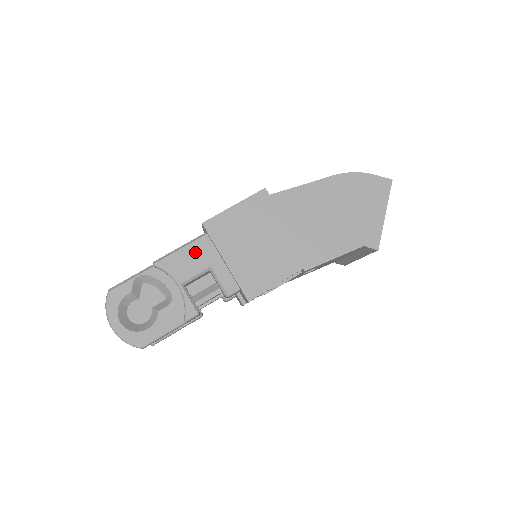
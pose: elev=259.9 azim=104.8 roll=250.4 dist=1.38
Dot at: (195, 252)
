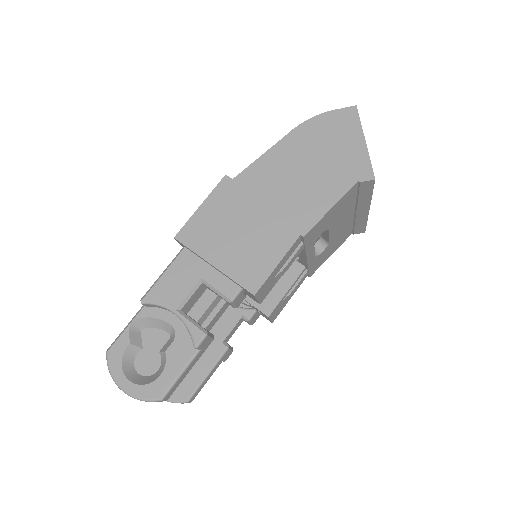
Dot at: (179, 271)
